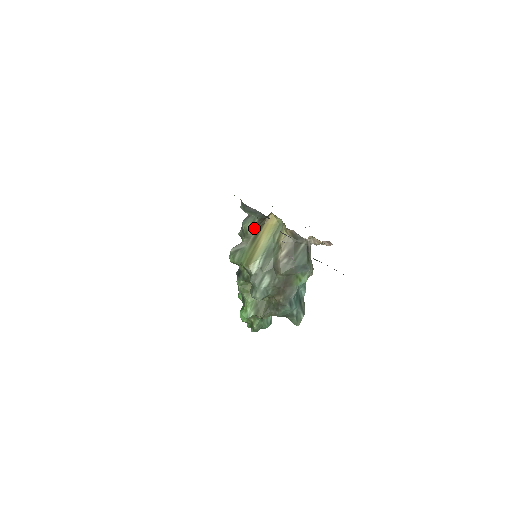
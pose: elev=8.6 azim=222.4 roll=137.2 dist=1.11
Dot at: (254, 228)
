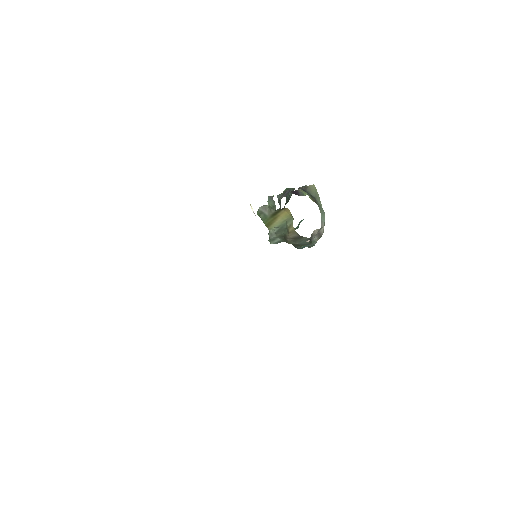
Dot at: (274, 209)
